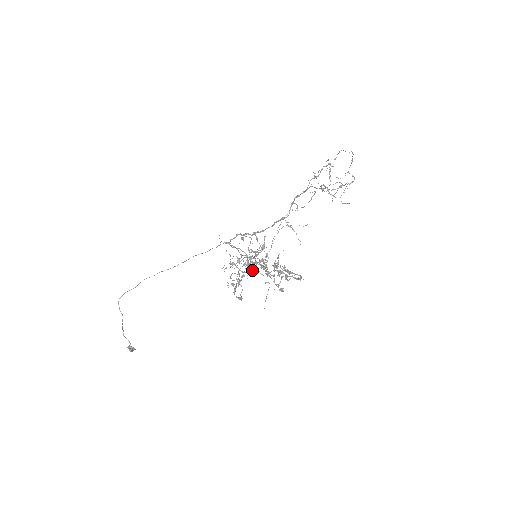
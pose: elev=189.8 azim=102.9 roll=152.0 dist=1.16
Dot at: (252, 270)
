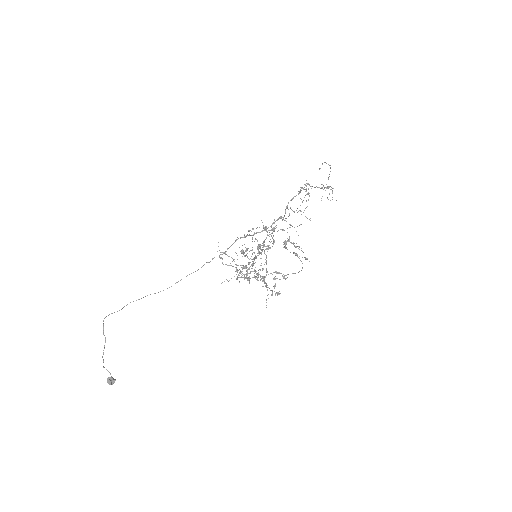
Dot at: occluded
